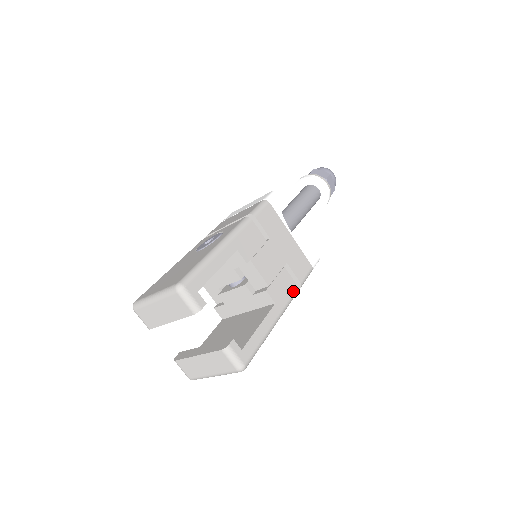
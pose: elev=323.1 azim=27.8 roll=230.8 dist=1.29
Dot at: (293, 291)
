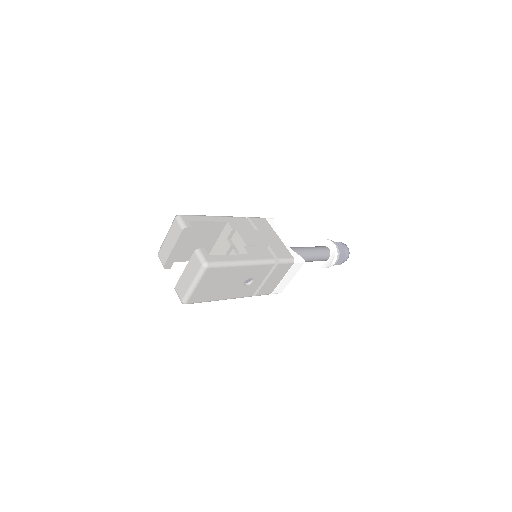
Dot at: (269, 258)
